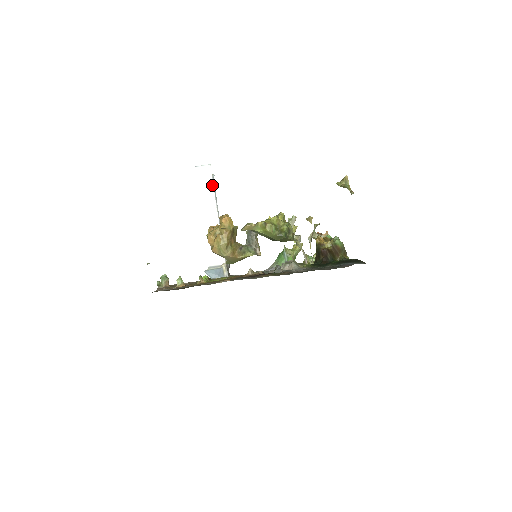
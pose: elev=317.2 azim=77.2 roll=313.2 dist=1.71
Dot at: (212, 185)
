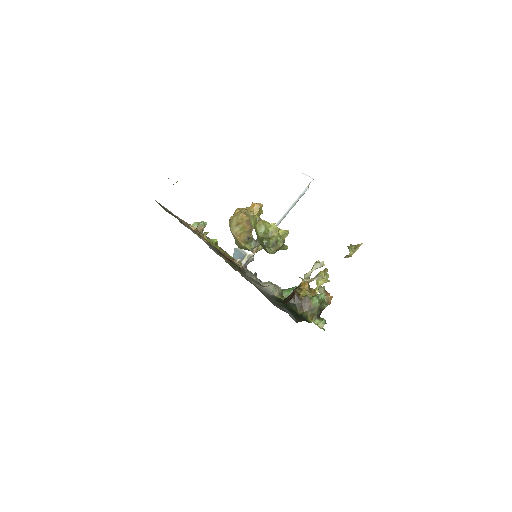
Dot at: (299, 194)
